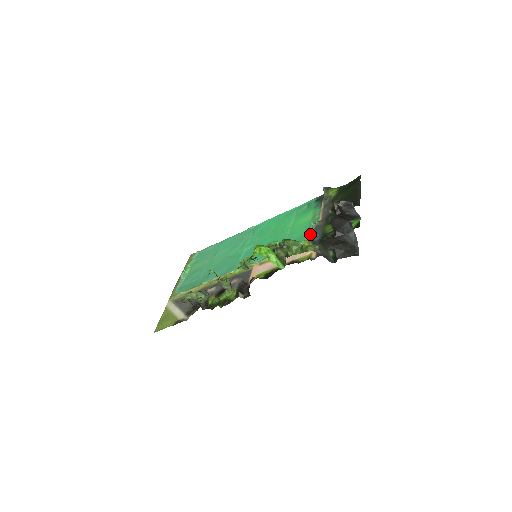
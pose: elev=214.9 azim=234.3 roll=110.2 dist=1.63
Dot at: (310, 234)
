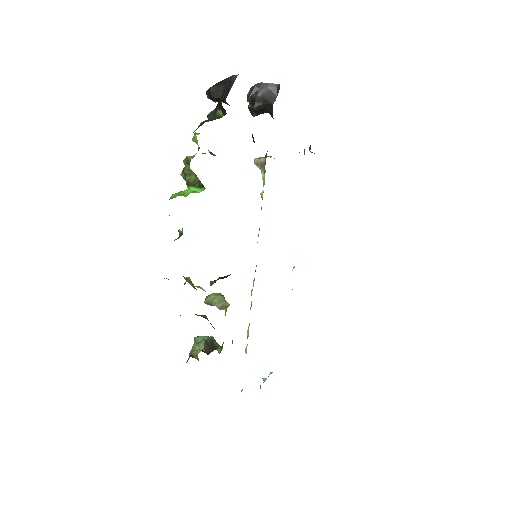
Dot at: (258, 161)
